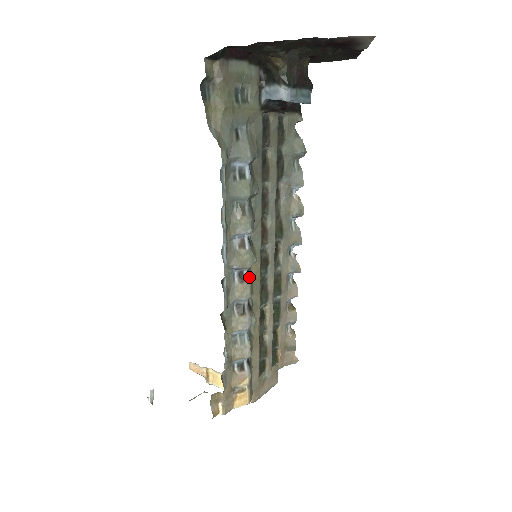
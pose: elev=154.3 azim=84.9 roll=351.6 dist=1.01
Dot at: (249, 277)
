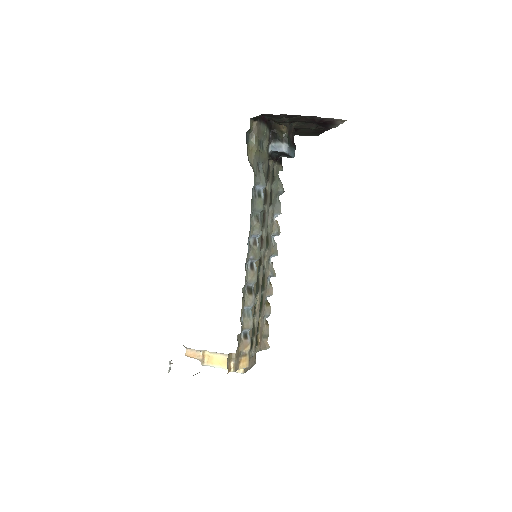
Dot at: (256, 267)
